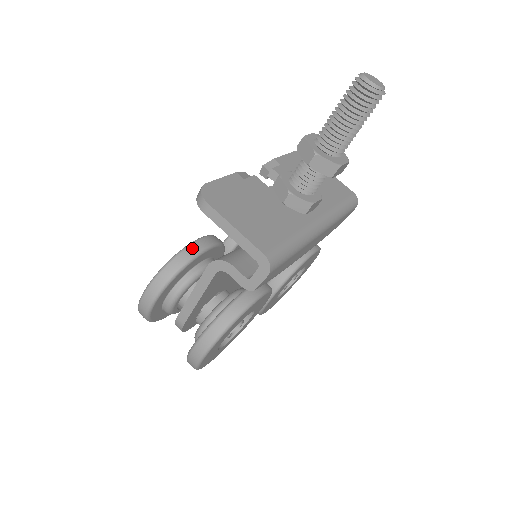
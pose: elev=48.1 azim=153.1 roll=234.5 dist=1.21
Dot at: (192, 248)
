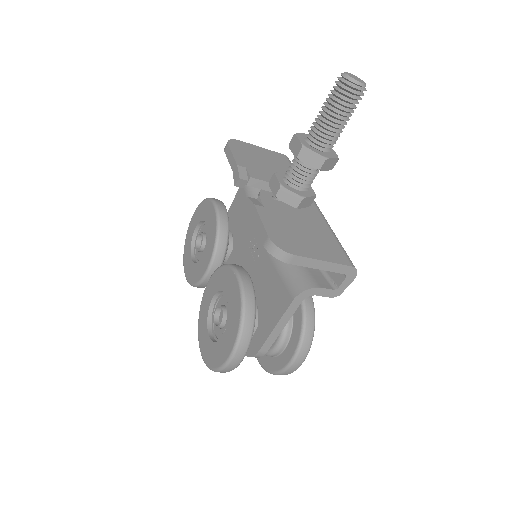
Dot at: (248, 291)
